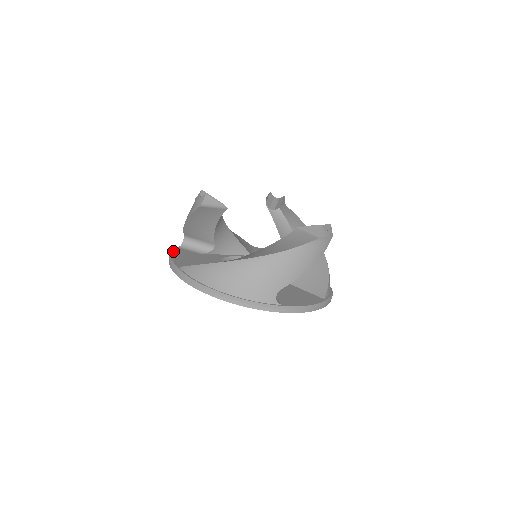
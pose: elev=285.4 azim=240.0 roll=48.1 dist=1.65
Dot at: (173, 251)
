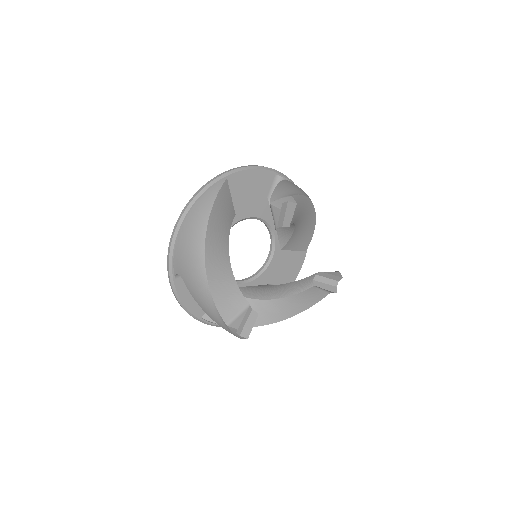
Dot at: (177, 294)
